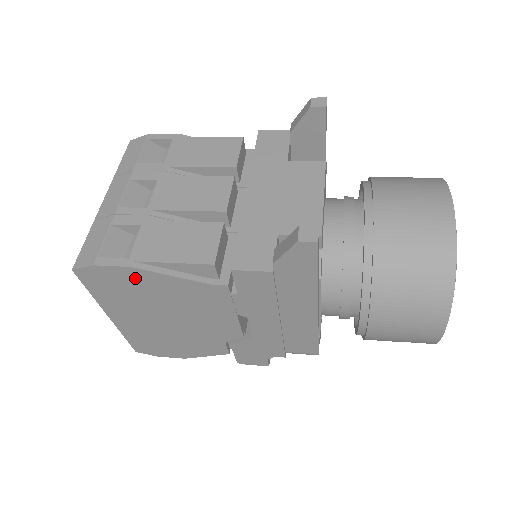
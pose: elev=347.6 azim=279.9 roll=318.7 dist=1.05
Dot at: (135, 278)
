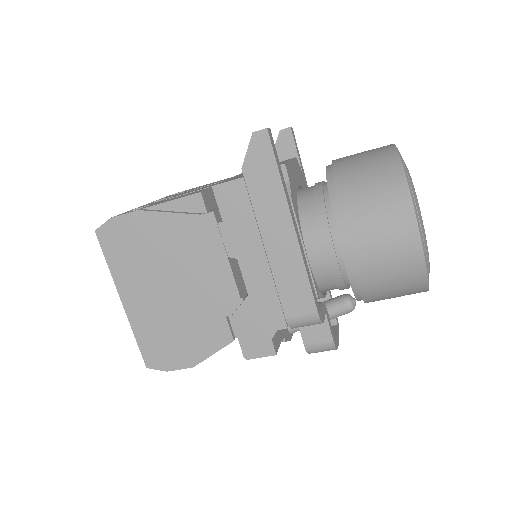
Dot at: (141, 226)
